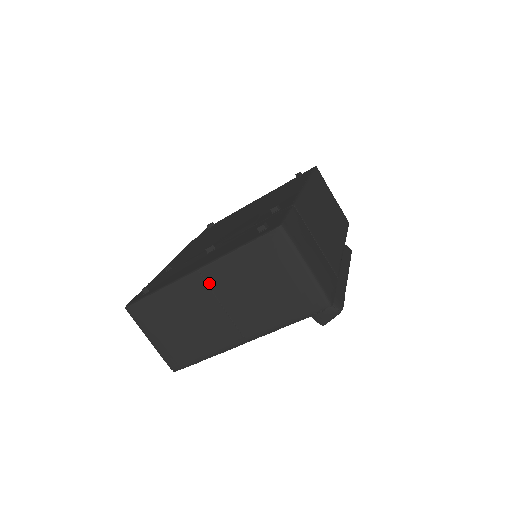
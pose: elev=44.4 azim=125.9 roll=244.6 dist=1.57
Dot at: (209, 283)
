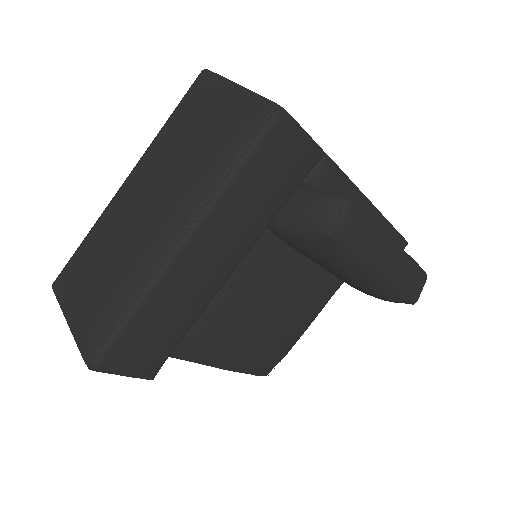
Dot at: (137, 183)
